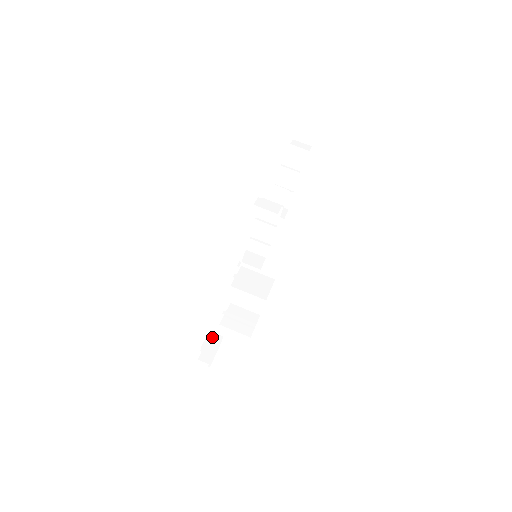
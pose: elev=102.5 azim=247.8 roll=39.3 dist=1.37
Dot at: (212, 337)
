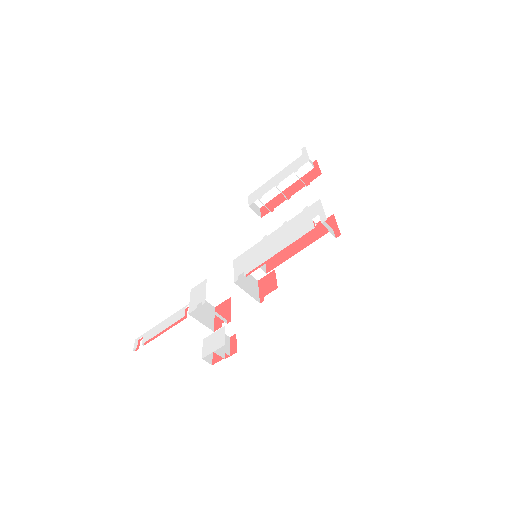
Dot at: occluded
